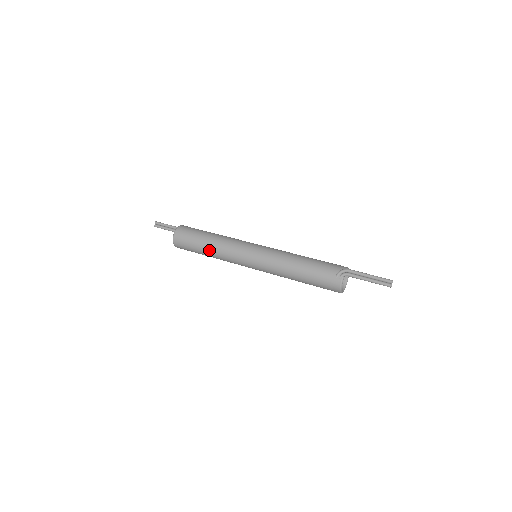
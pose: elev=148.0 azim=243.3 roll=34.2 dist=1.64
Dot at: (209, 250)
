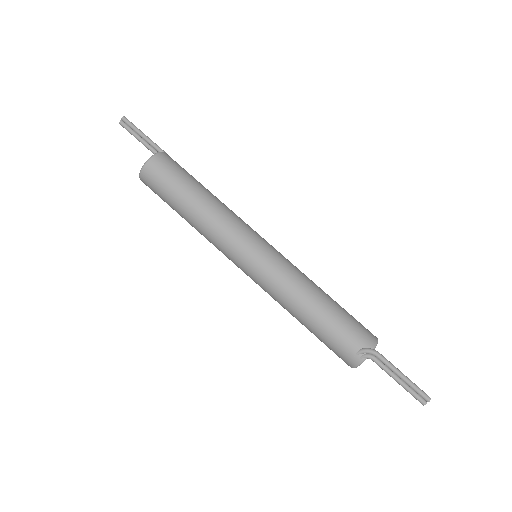
Dot at: (190, 219)
